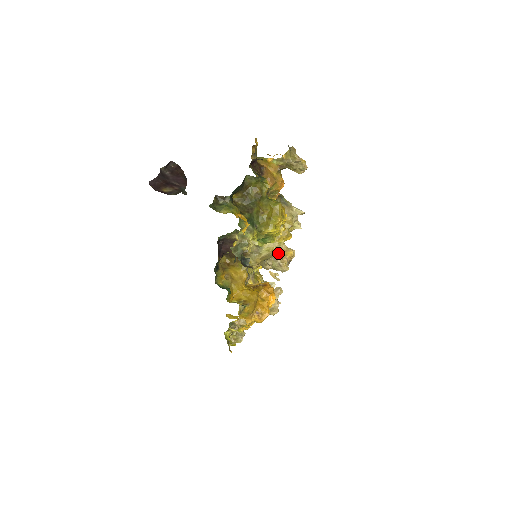
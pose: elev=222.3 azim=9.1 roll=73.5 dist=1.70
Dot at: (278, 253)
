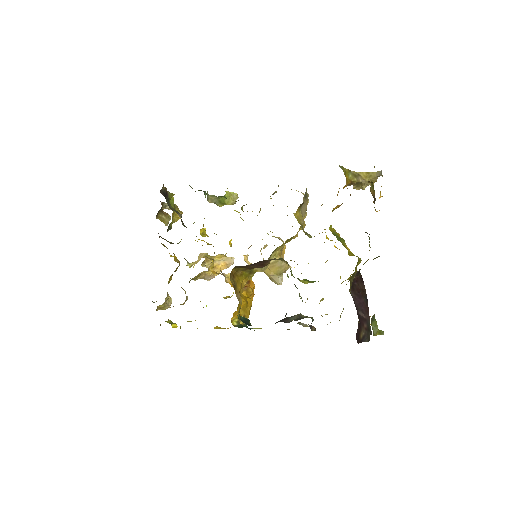
Dot at: (281, 256)
